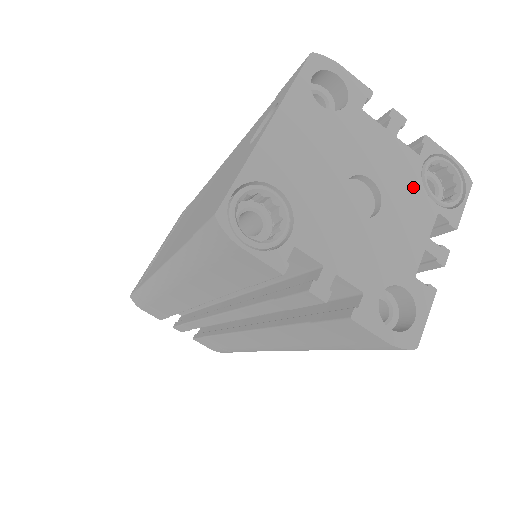
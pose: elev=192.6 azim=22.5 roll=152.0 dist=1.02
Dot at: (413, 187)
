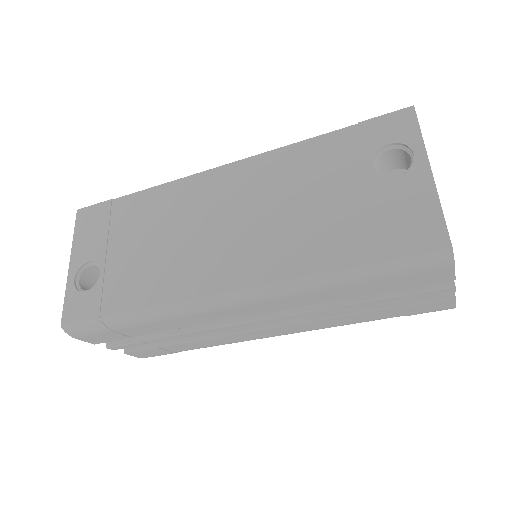
Dot at: occluded
